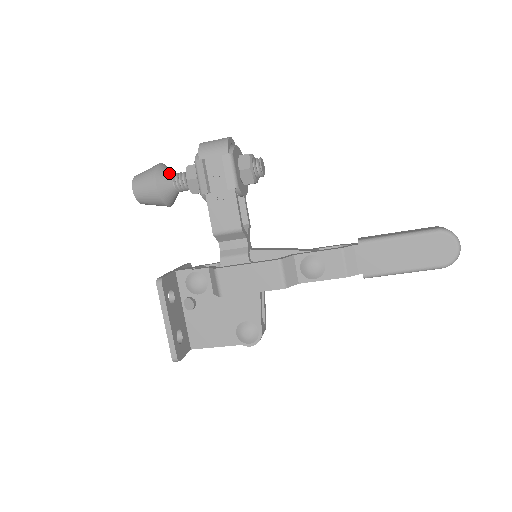
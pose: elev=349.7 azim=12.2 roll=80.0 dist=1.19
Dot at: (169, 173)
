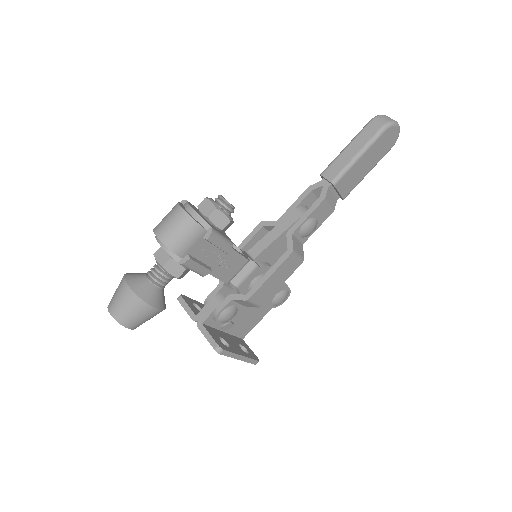
Dot at: (148, 286)
